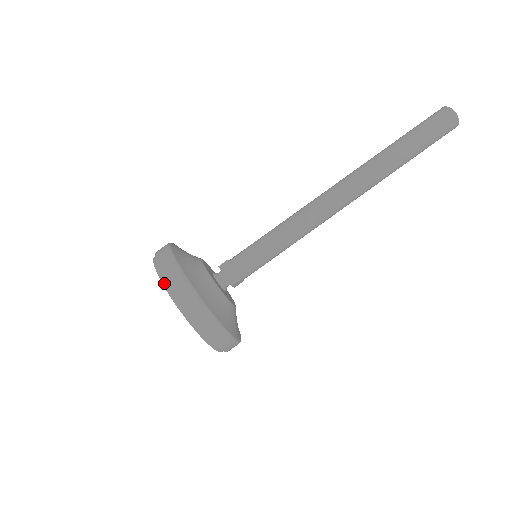
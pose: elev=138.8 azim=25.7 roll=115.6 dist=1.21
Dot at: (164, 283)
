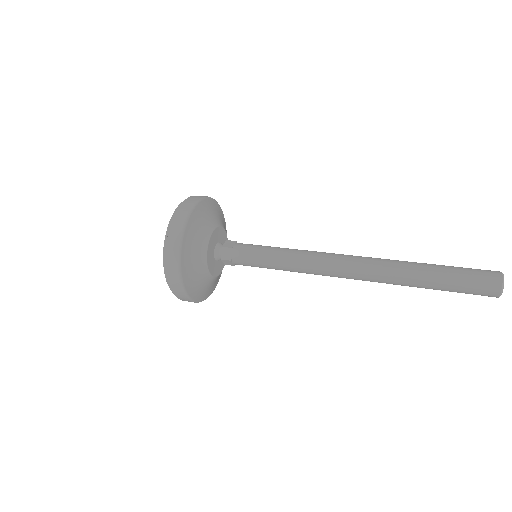
Dot at: (164, 265)
